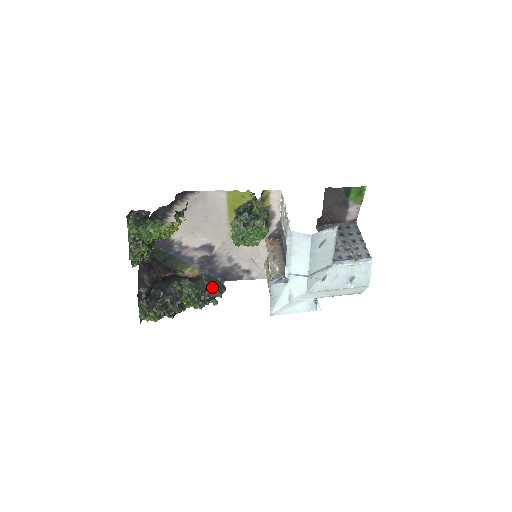
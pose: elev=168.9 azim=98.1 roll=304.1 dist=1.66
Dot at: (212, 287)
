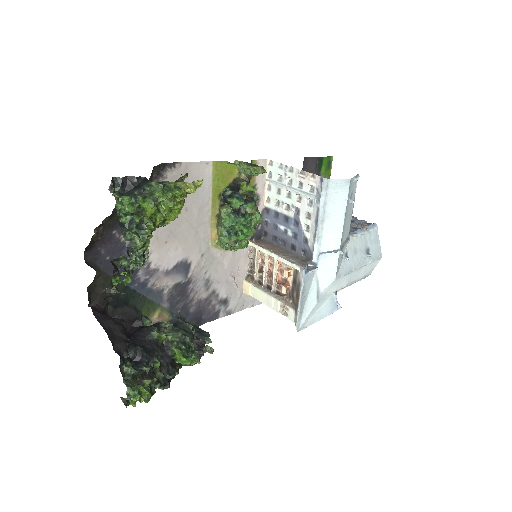
Dot at: occluded
